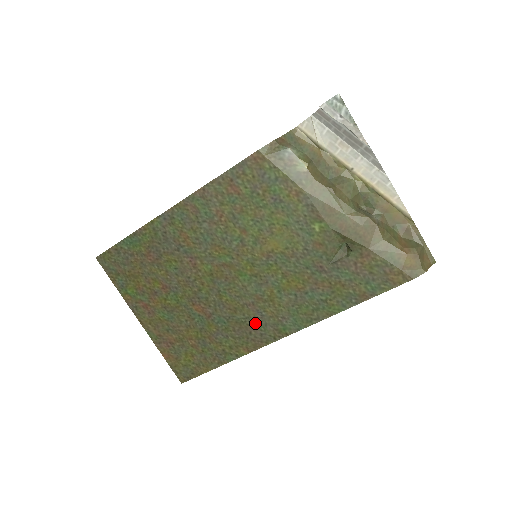
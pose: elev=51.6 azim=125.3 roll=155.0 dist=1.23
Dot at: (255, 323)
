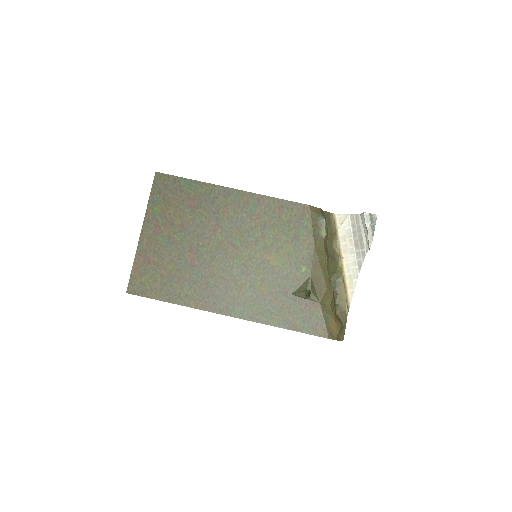
Dot at: (218, 293)
